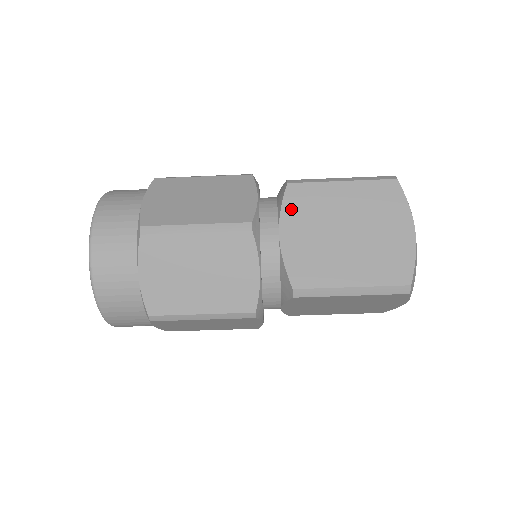
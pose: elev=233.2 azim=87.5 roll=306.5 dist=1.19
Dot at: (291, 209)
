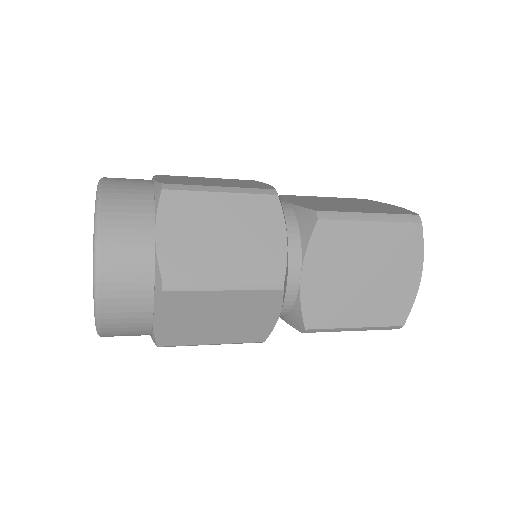
Dot at: (317, 249)
